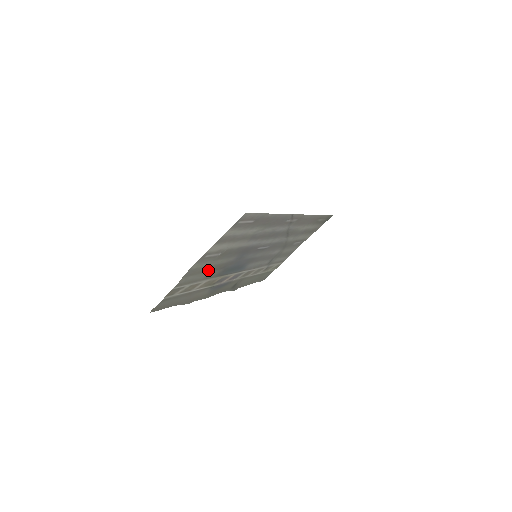
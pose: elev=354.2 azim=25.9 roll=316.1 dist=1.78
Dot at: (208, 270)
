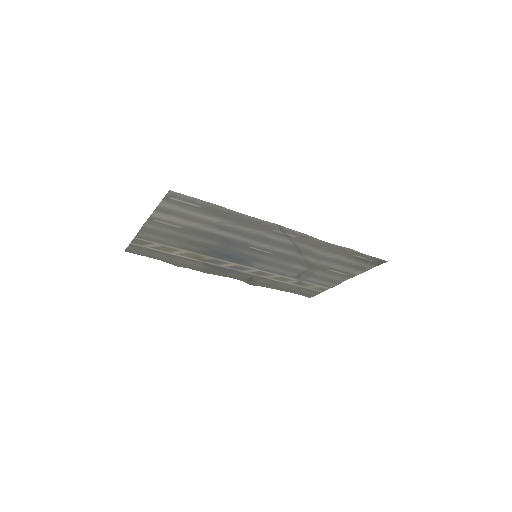
Dot at: (180, 240)
